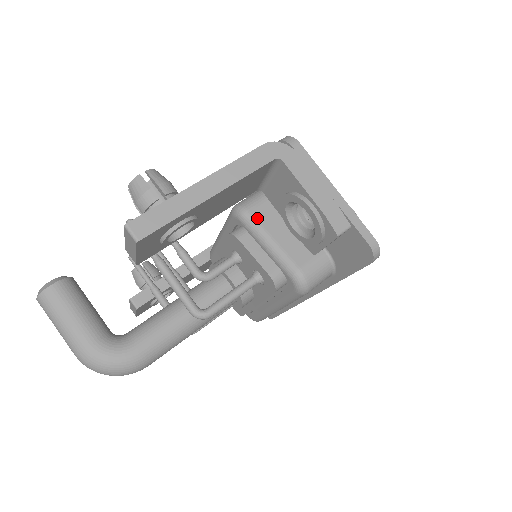
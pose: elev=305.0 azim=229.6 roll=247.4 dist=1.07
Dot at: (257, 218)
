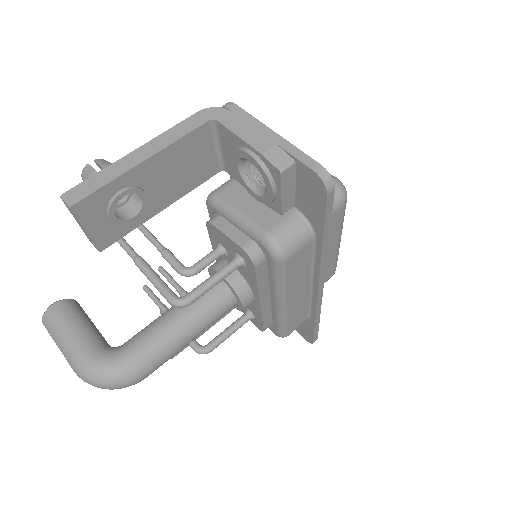
Dot at: (225, 198)
